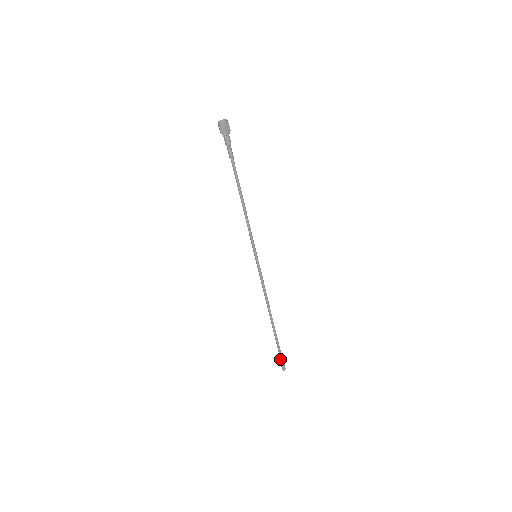
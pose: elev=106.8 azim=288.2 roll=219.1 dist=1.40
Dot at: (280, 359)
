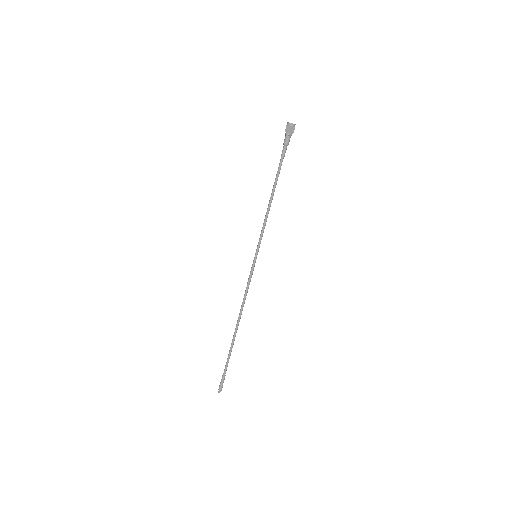
Dot at: (222, 376)
